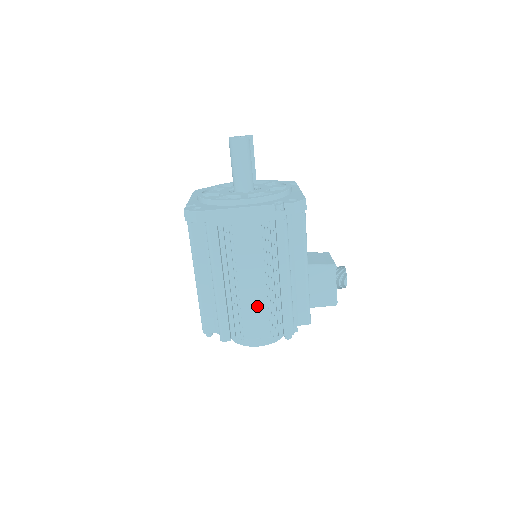
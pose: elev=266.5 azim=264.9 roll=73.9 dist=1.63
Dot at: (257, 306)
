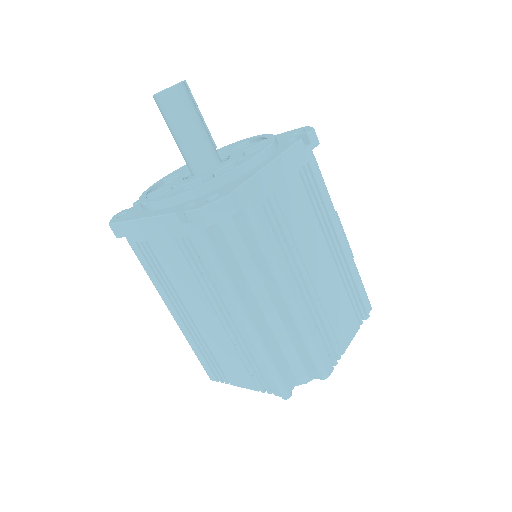
Dot at: (336, 296)
